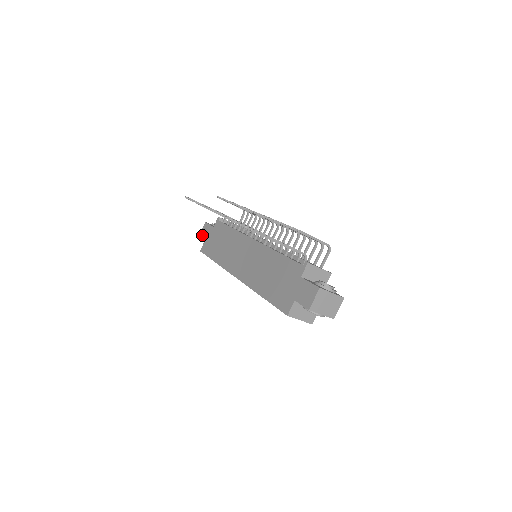
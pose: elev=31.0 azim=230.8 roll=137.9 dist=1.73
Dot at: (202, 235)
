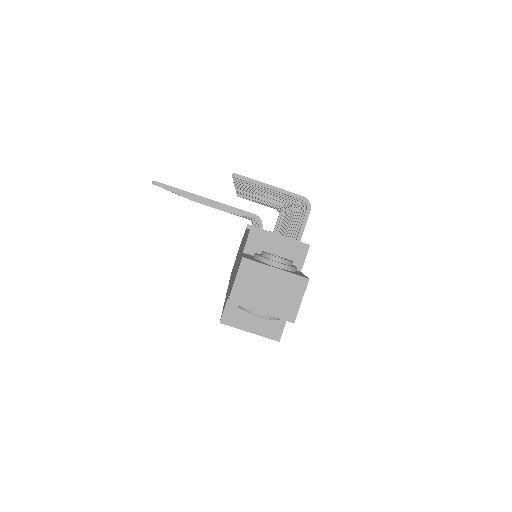
Dot at: (237, 253)
